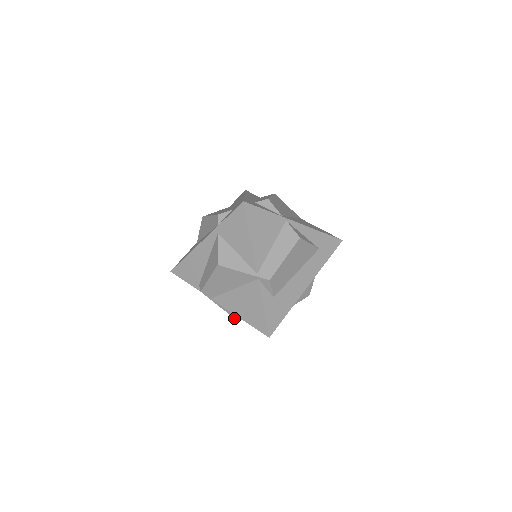
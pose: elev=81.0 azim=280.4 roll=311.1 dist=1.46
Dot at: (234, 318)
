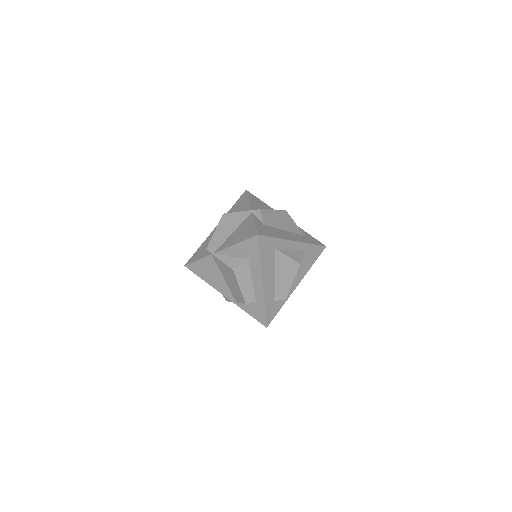
Dot at: (231, 269)
